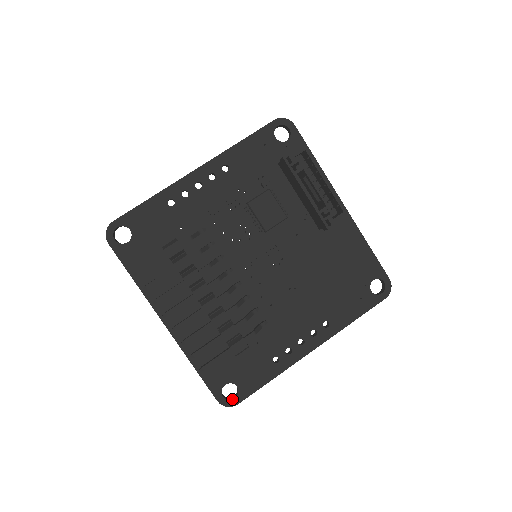
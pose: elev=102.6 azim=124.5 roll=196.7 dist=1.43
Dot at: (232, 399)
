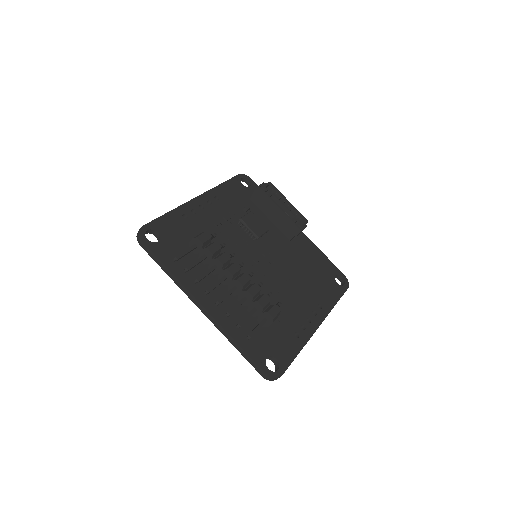
Dot at: (276, 371)
